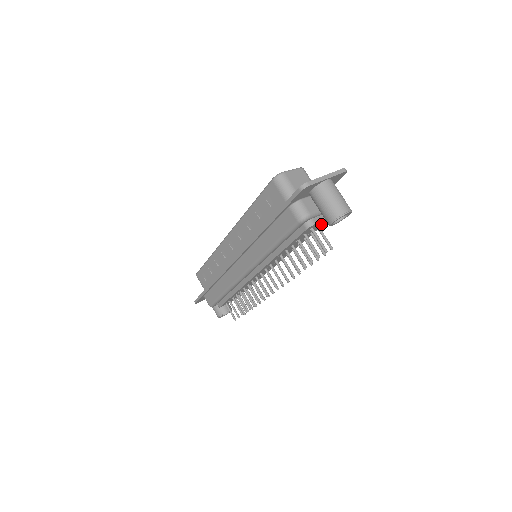
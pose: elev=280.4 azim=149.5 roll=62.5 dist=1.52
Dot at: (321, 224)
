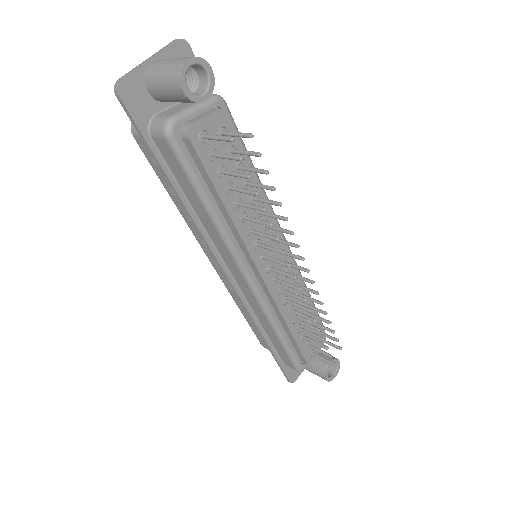
Dot at: (224, 127)
